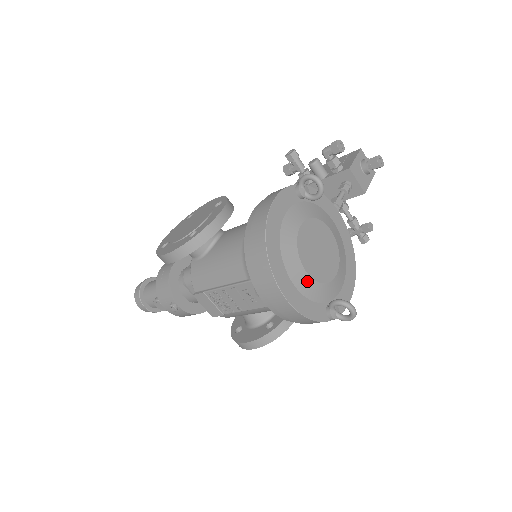
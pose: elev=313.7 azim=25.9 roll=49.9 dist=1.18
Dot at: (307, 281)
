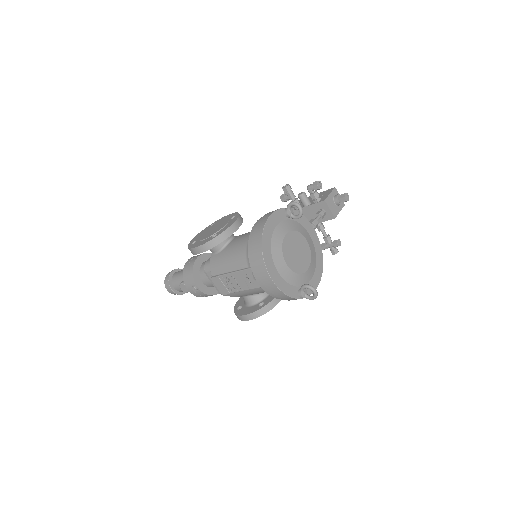
Dot at: (287, 270)
